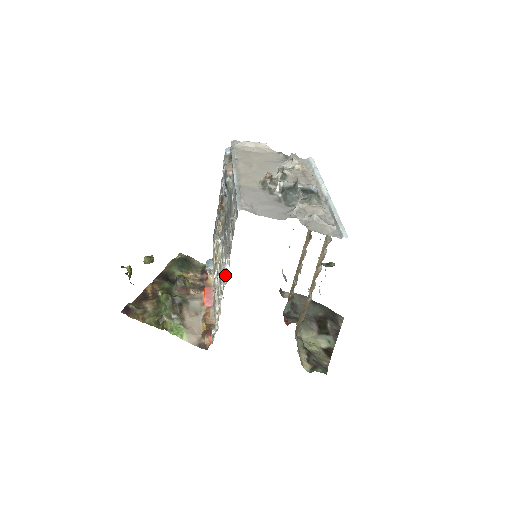
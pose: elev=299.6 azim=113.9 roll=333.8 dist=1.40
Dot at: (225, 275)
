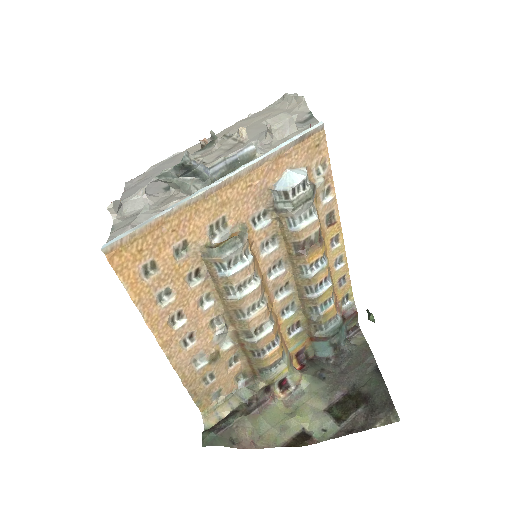
Dot at: occluded
